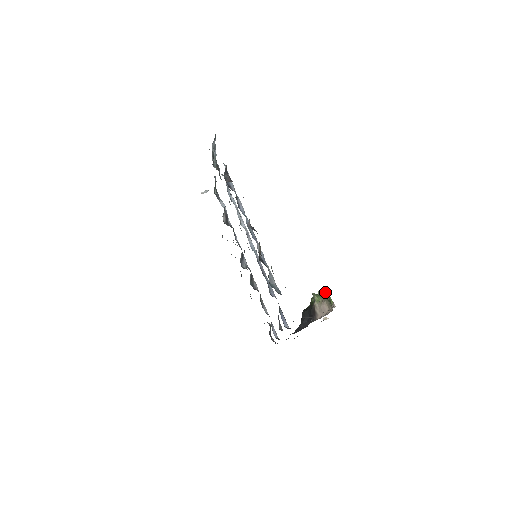
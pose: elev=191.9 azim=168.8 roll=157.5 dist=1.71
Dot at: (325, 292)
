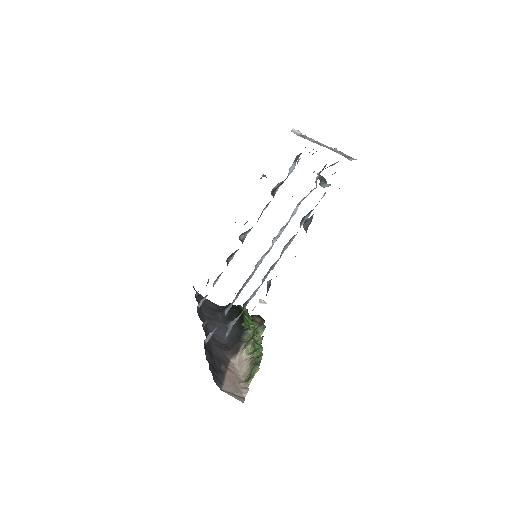
Dot at: (256, 368)
